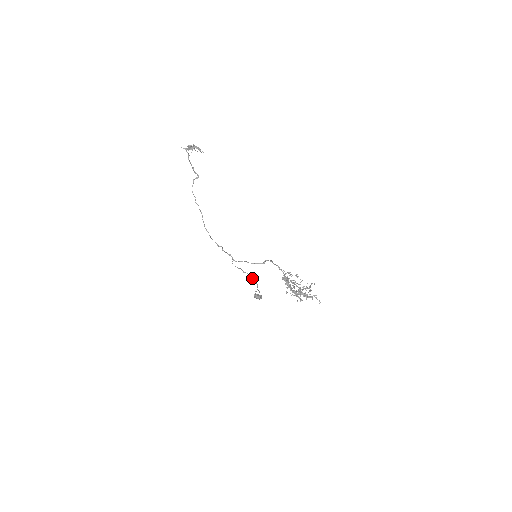
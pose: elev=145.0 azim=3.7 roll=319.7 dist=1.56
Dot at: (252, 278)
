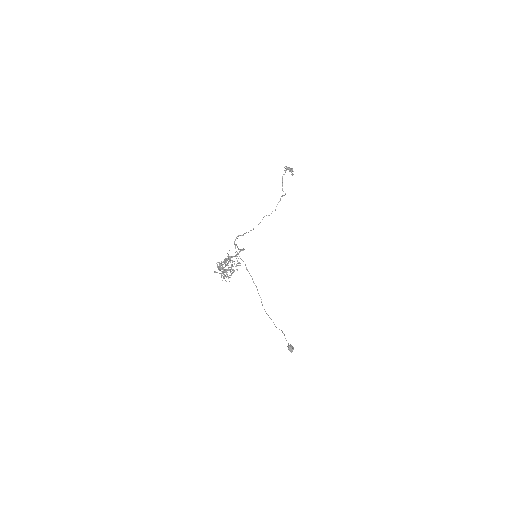
Dot at: (256, 286)
